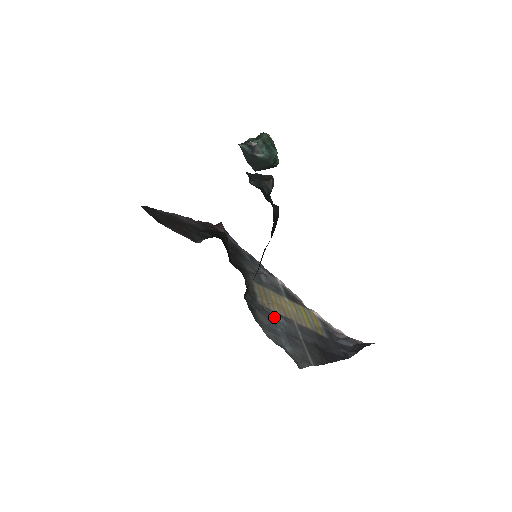
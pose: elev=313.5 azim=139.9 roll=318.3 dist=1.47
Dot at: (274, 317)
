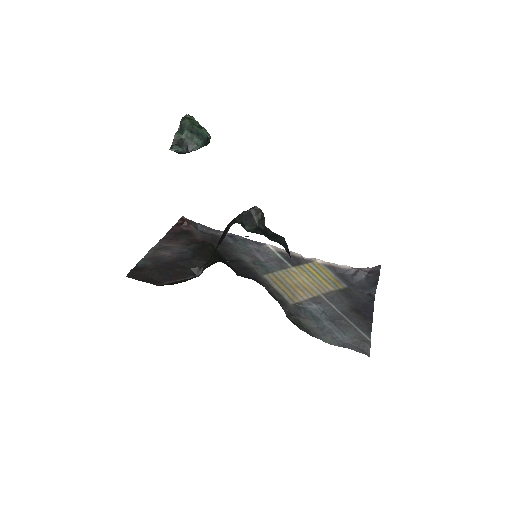
Dot at: (311, 309)
